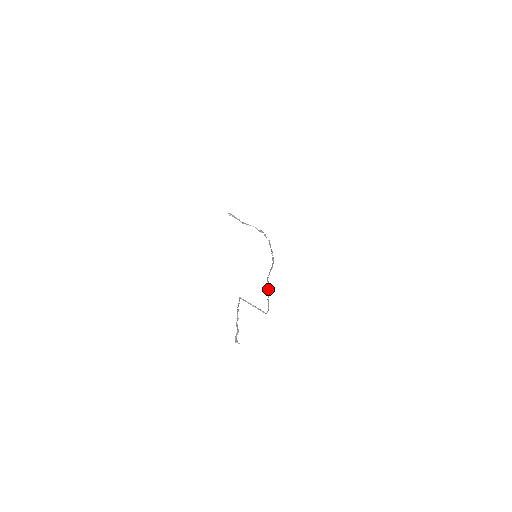
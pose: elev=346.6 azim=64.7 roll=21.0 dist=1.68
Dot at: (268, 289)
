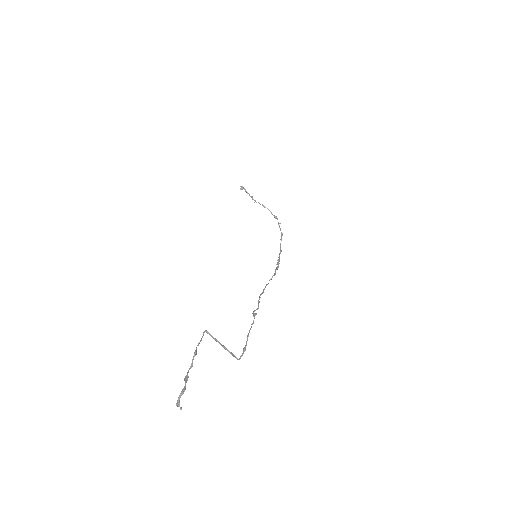
Dot at: occluded
